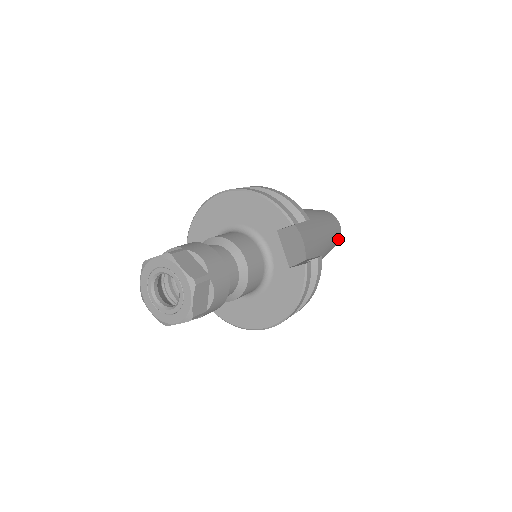
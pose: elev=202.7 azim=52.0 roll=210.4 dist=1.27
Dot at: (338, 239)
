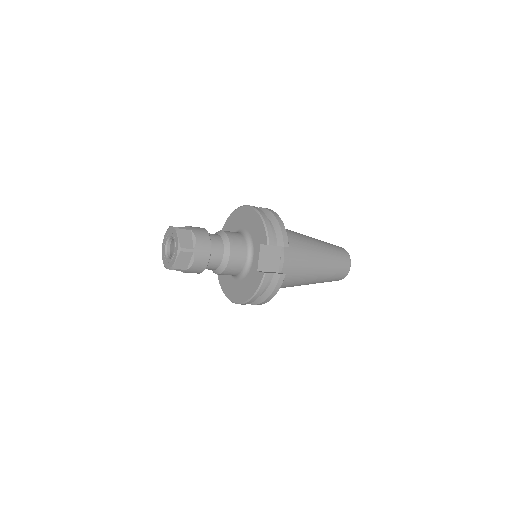
Dot at: (343, 275)
